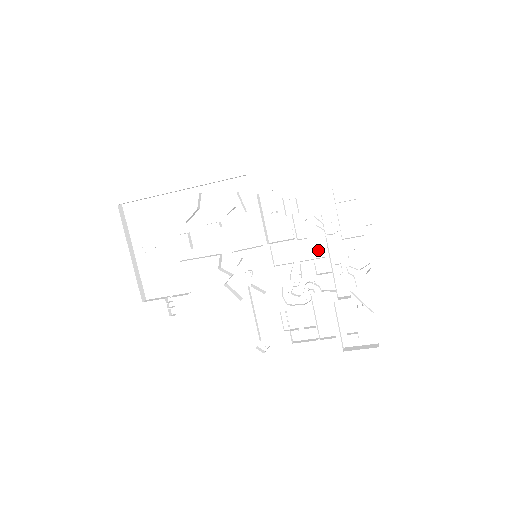
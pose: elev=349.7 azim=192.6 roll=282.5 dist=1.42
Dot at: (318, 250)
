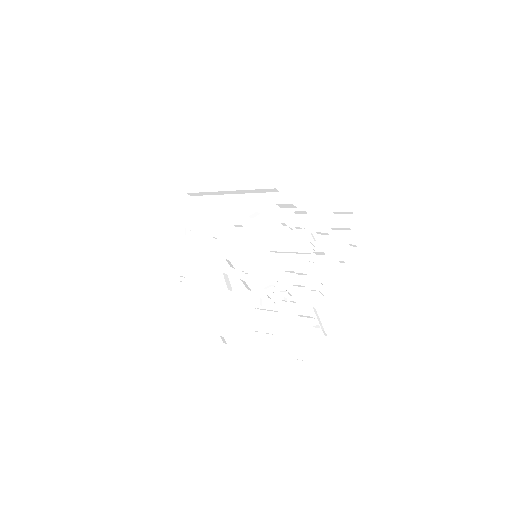
Dot at: (305, 266)
